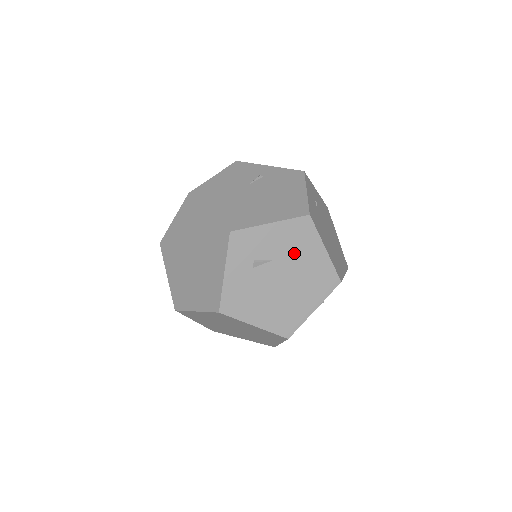
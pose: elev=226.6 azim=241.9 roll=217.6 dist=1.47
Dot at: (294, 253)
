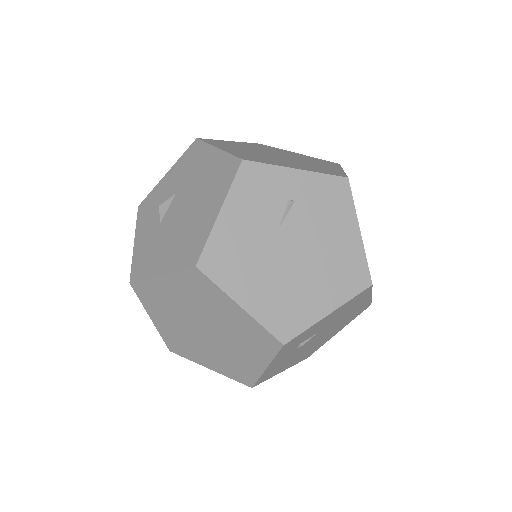
Dot at: (341, 316)
